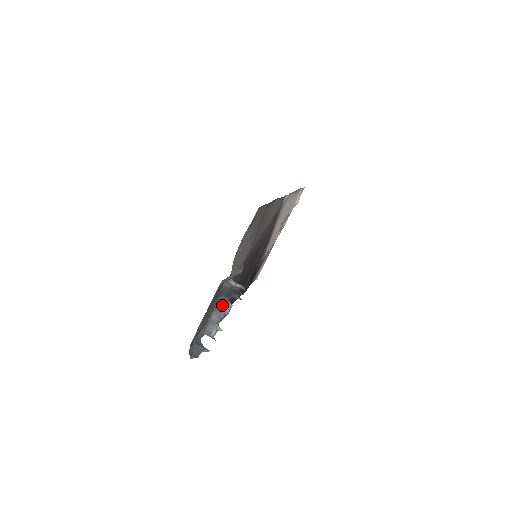
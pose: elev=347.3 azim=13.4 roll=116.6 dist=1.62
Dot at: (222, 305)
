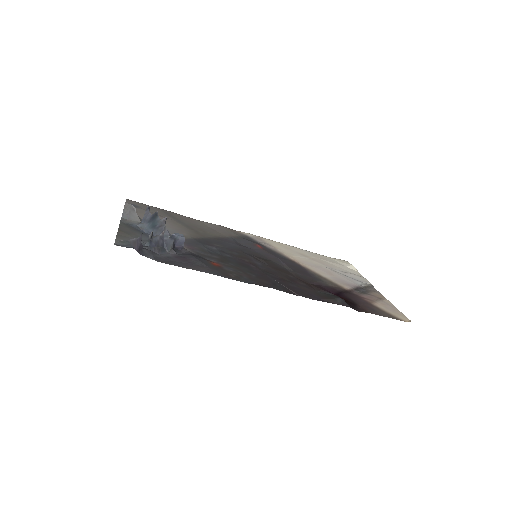
Dot at: occluded
